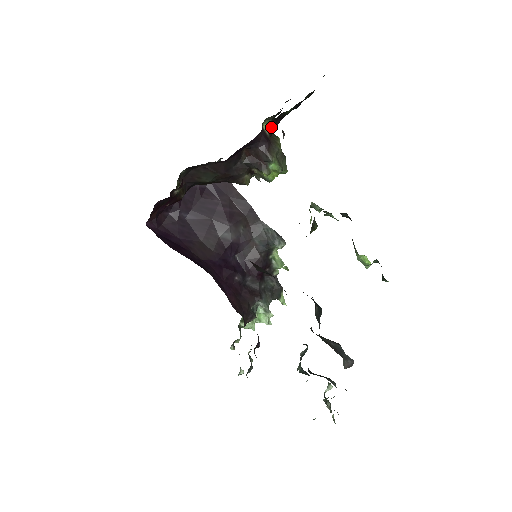
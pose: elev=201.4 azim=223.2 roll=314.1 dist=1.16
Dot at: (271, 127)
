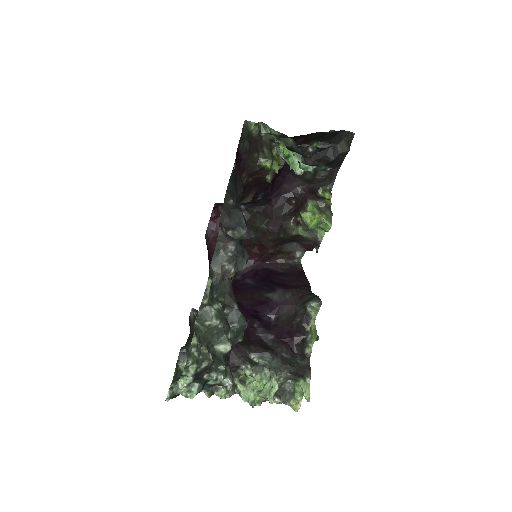
Dot at: occluded
